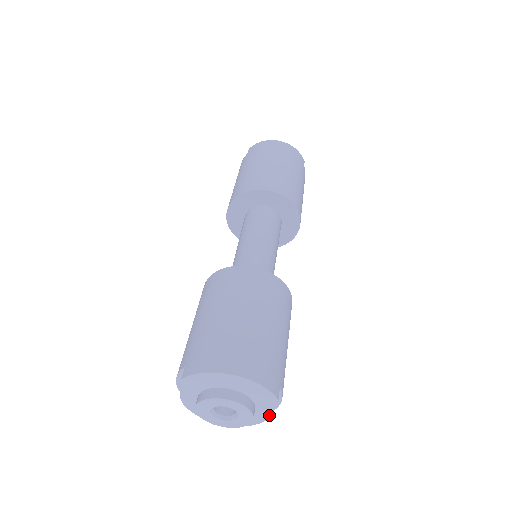
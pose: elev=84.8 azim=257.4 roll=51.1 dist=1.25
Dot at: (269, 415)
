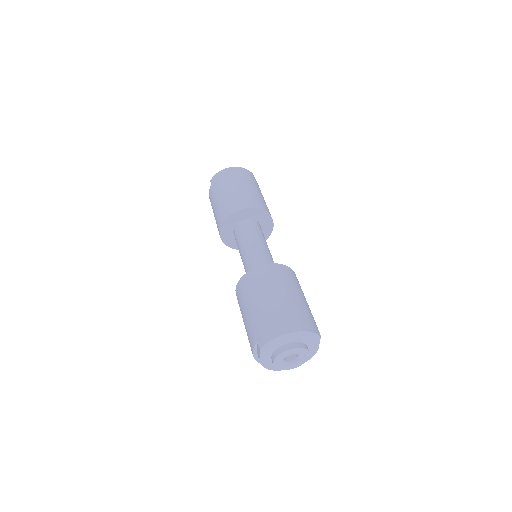
Dot at: (317, 349)
